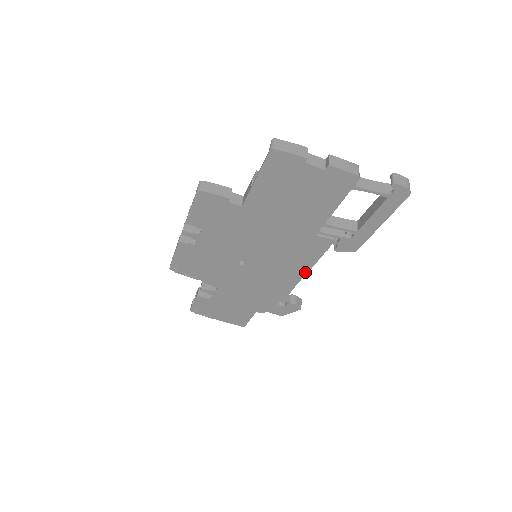
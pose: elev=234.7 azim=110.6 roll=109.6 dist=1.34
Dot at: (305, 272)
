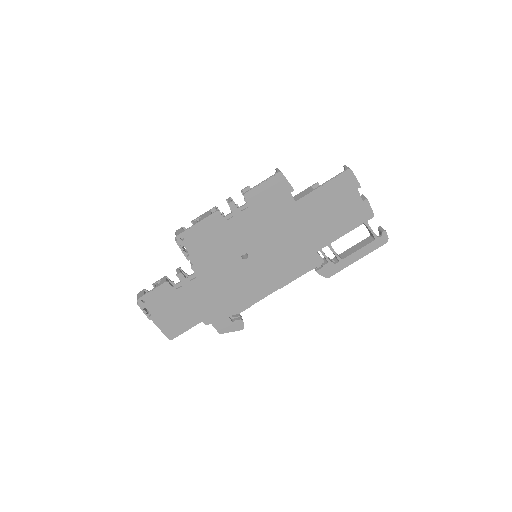
Dot at: (281, 286)
